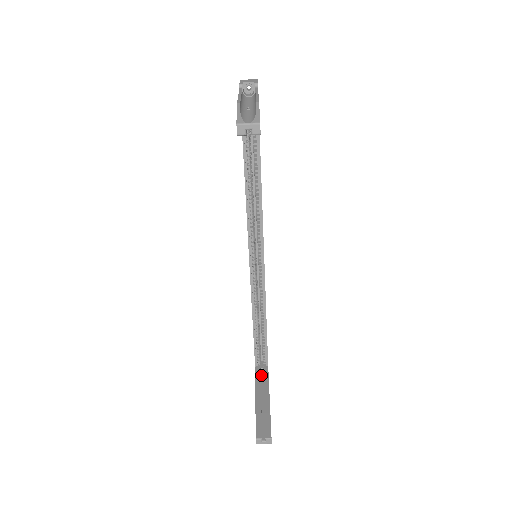
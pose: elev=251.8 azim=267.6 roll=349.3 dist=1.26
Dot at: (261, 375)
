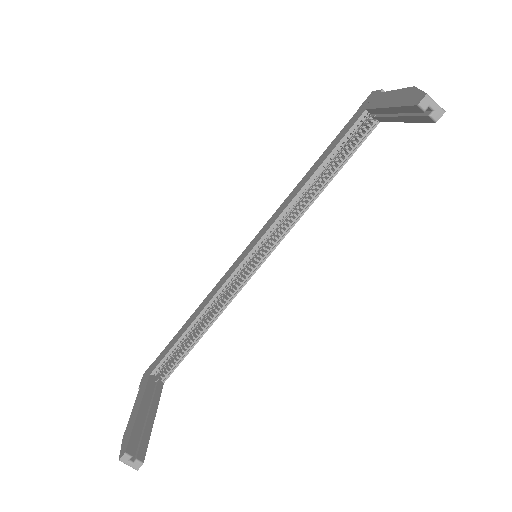
Dot at: (152, 387)
